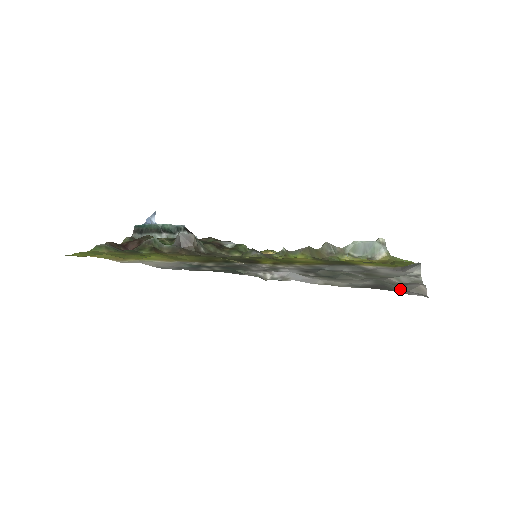
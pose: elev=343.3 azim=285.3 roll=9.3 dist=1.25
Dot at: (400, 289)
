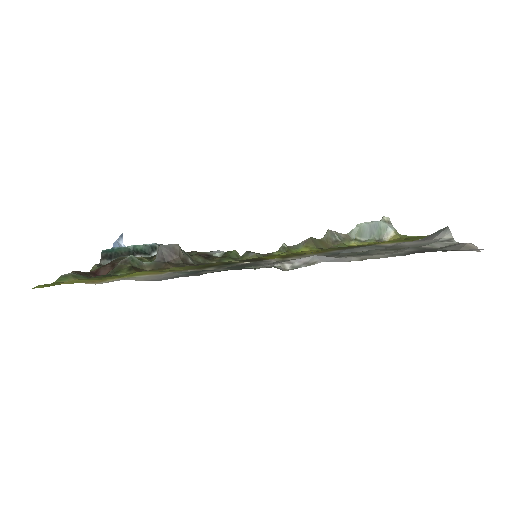
Dot at: (448, 250)
